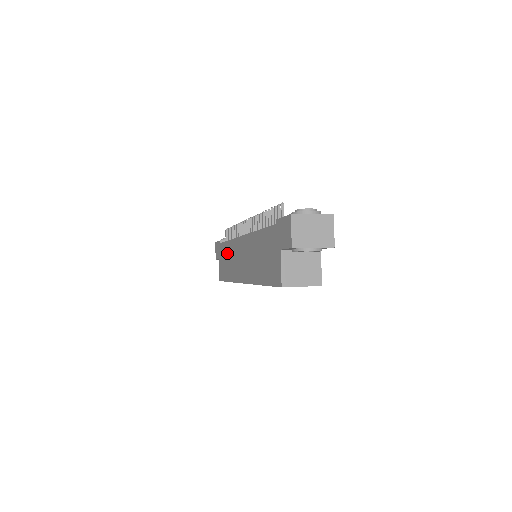
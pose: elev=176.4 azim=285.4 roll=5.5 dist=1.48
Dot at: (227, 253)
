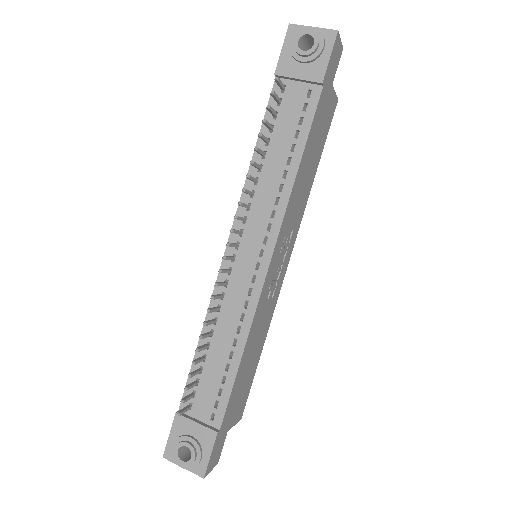
Dot at: occluded
